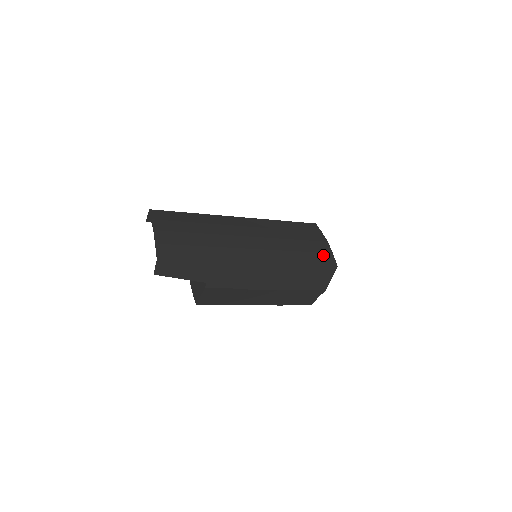
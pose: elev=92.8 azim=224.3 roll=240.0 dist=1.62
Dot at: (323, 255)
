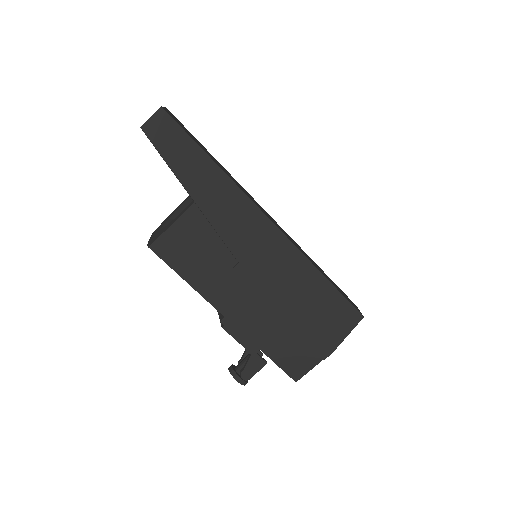
Dot at: (346, 296)
